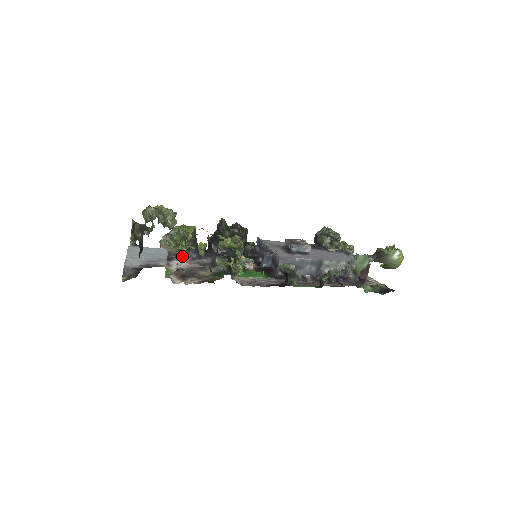
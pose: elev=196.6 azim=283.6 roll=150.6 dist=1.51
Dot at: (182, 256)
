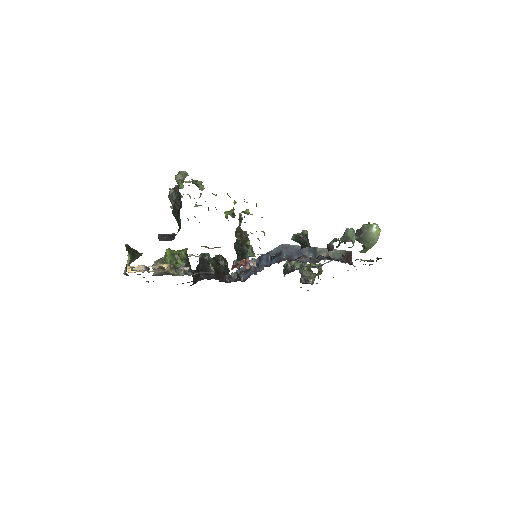
Dot at: (179, 275)
